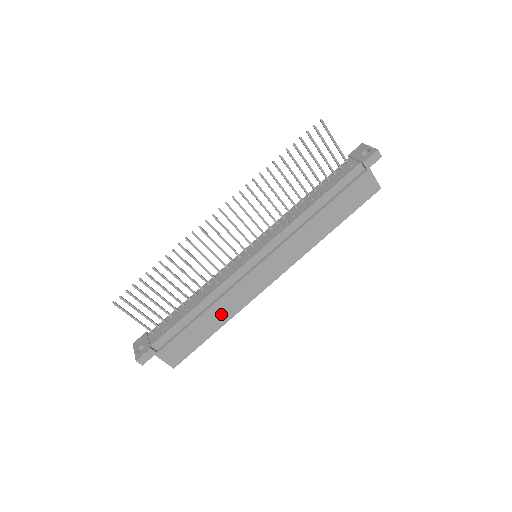
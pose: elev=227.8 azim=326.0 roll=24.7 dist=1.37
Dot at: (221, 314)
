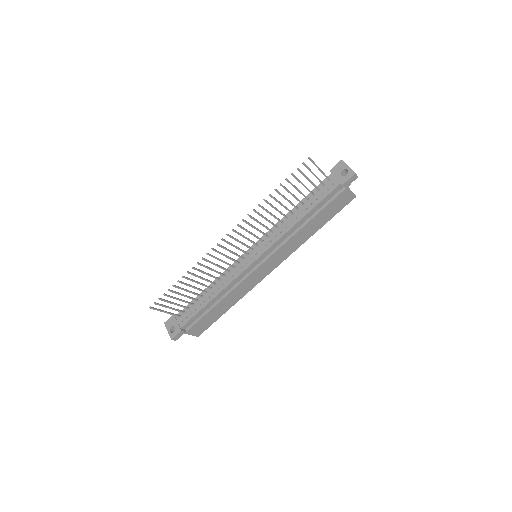
Dot at: (231, 300)
